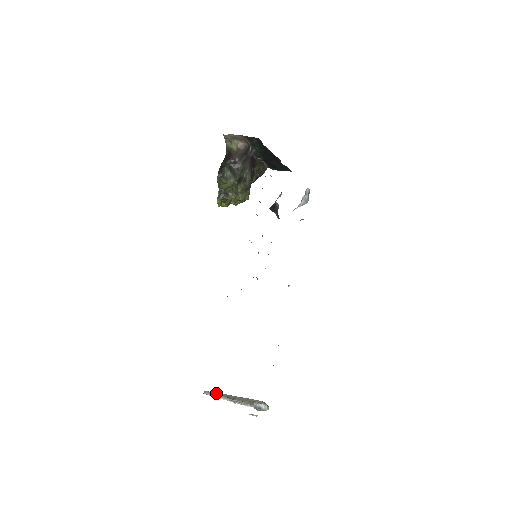
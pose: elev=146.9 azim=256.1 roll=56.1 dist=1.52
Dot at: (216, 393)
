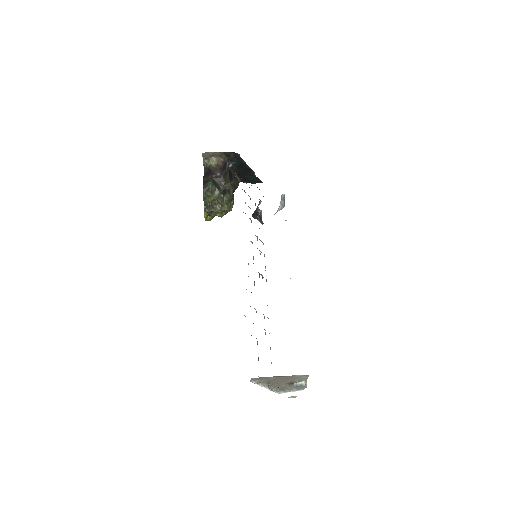
Dot at: (261, 379)
